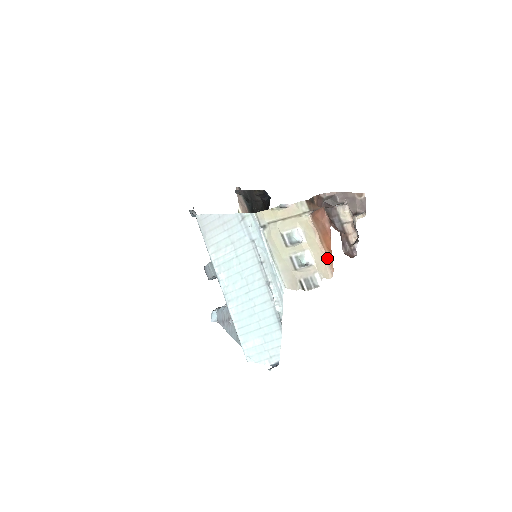
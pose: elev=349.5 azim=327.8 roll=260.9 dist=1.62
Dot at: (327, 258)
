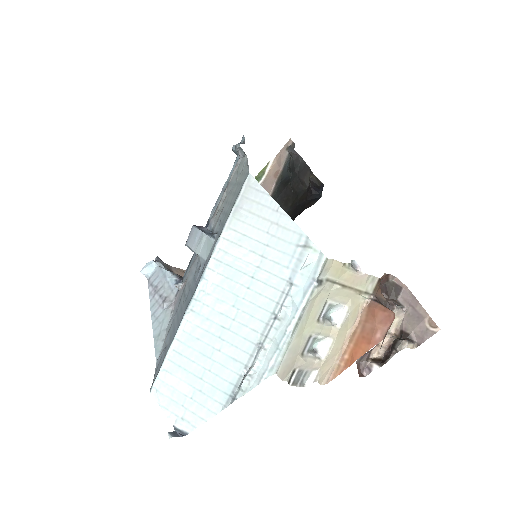
Dot at: (340, 360)
